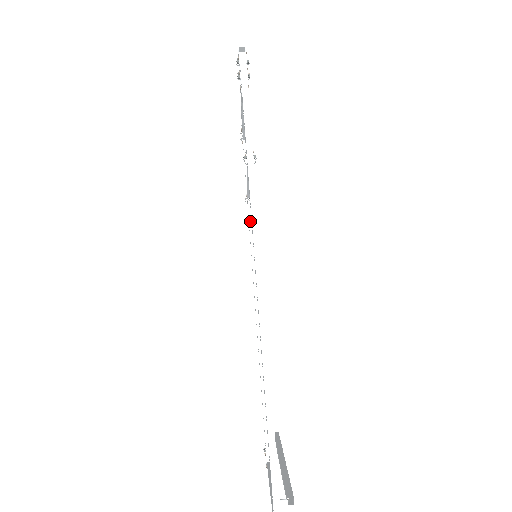
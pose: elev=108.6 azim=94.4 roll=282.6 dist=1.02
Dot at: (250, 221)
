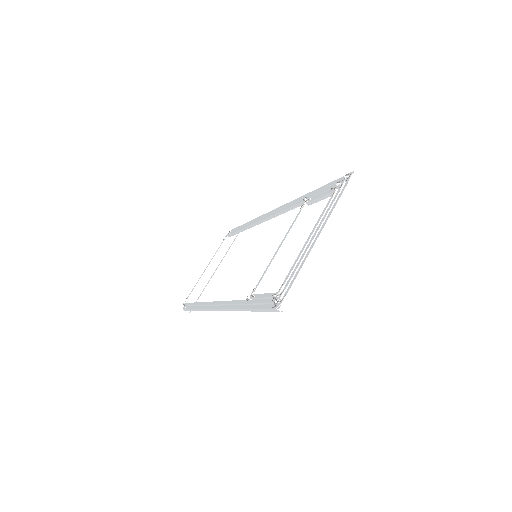
Dot at: (297, 205)
